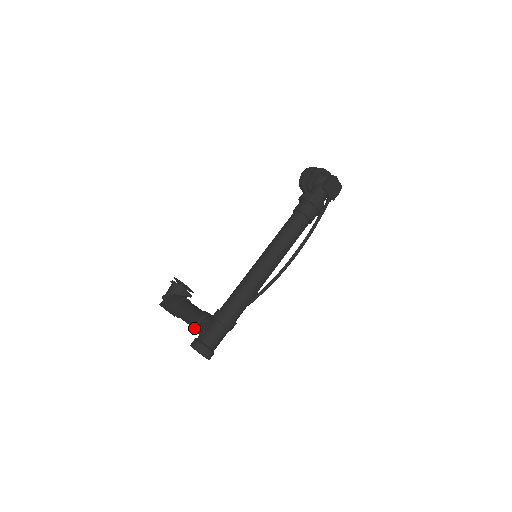
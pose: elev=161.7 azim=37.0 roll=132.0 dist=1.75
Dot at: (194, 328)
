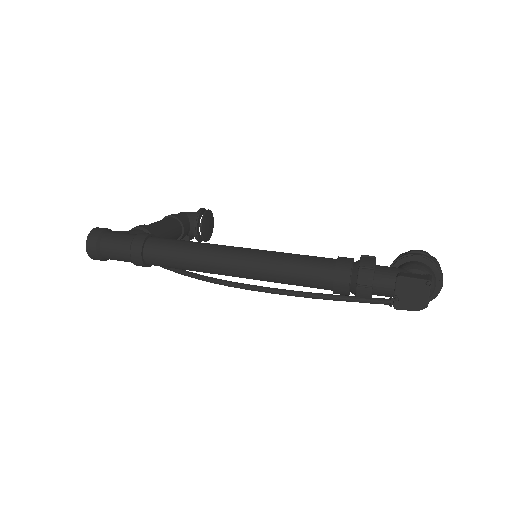
Dot at: occluded
